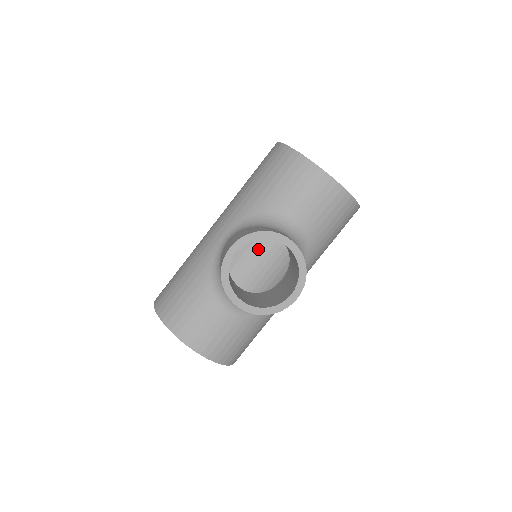
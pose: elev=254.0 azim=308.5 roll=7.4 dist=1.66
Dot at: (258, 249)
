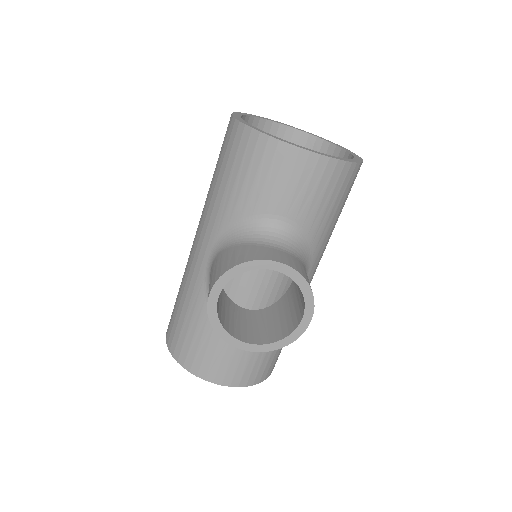
Dot at: occluded
